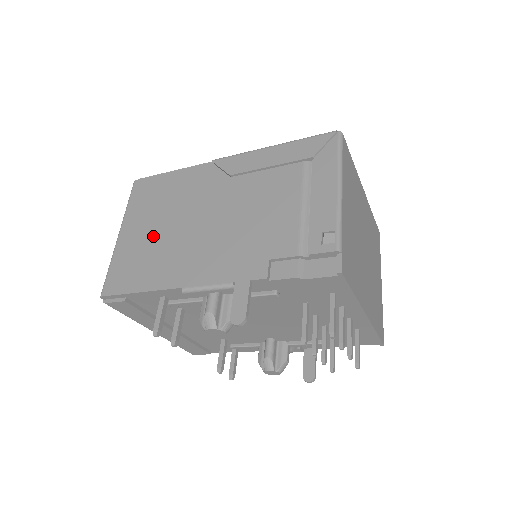
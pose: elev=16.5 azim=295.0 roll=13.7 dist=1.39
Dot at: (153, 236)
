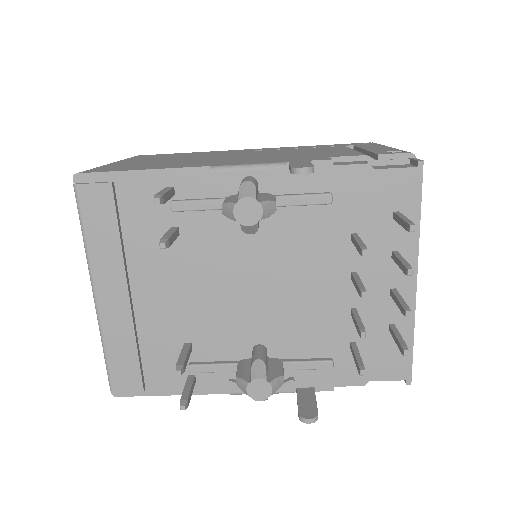
Dot at: (164, 160)
